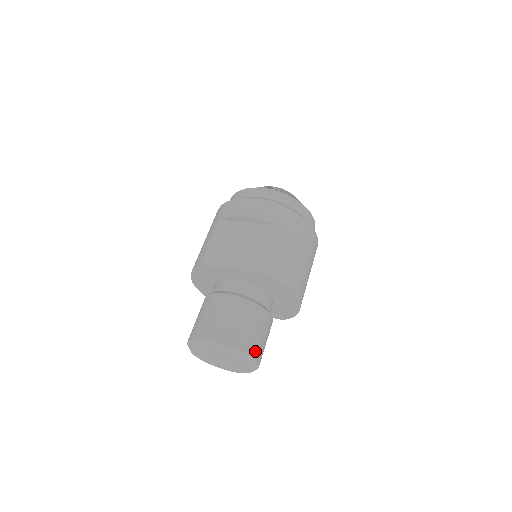
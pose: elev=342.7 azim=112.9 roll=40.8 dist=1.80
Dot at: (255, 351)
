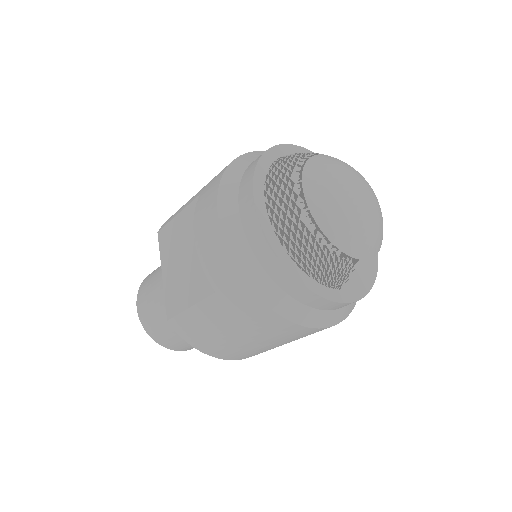
Dot at: (174, 347)
